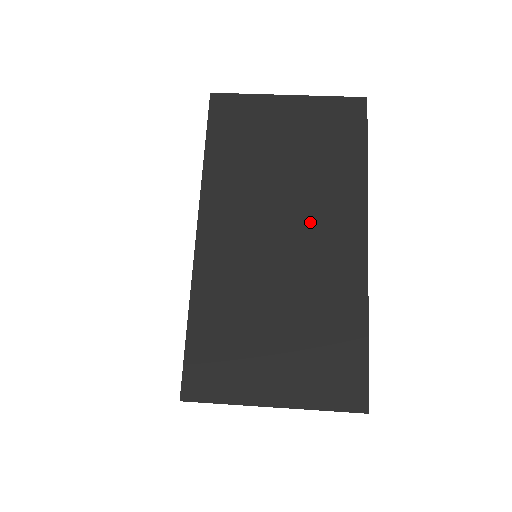
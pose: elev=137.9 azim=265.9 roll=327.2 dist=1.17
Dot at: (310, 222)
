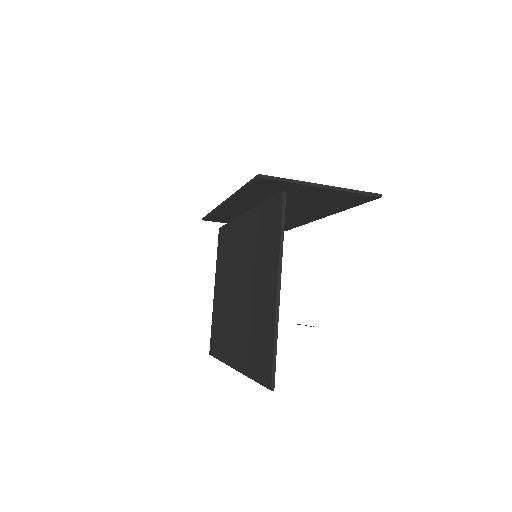
Dot at: occluded
